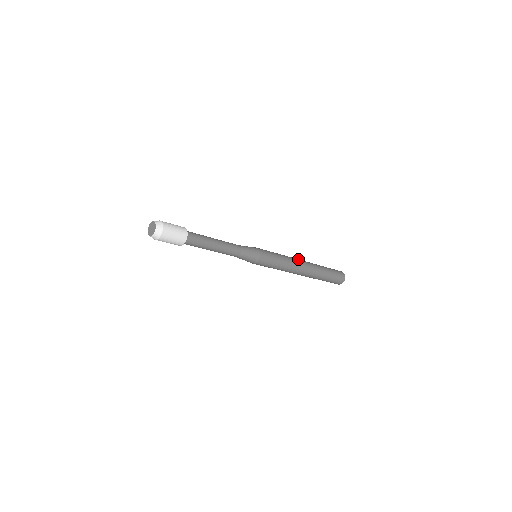
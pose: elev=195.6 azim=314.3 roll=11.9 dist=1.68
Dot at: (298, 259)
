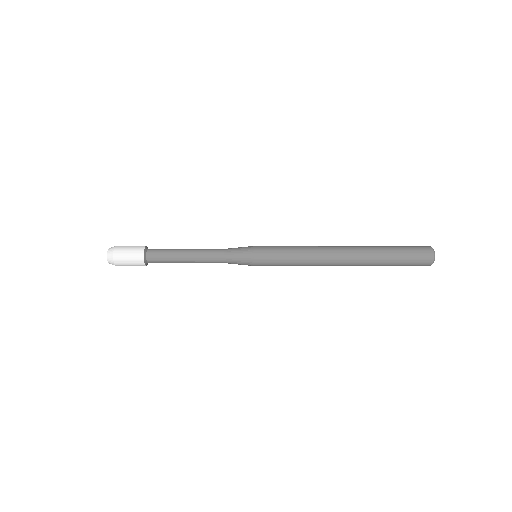
Dot at: (331, 251)
